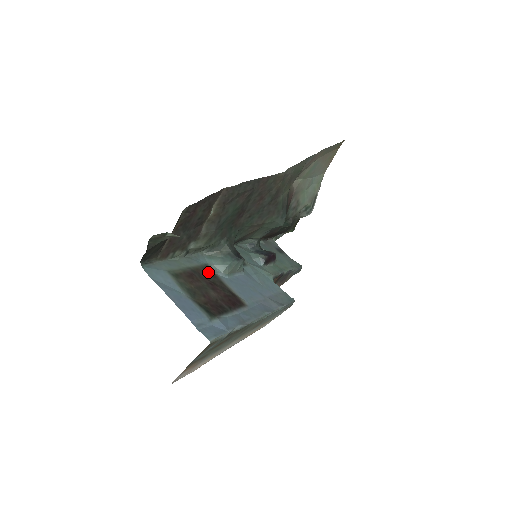
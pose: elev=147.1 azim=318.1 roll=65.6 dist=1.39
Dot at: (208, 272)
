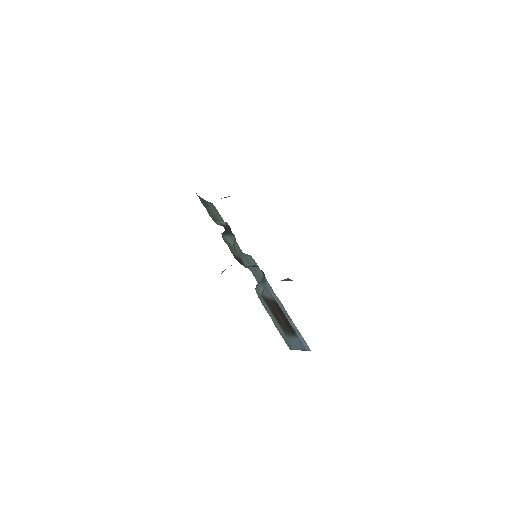
Dot at: (267, 302)
